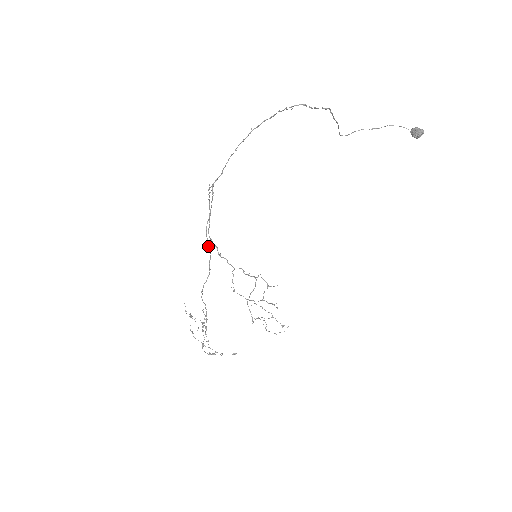
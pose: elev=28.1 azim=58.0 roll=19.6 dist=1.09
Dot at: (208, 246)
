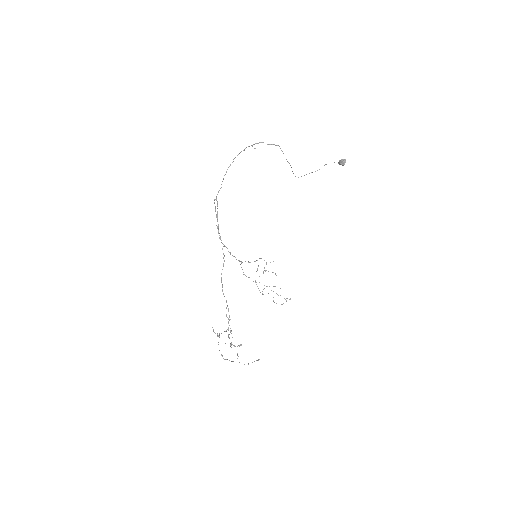
Dot at: (220, 237)
